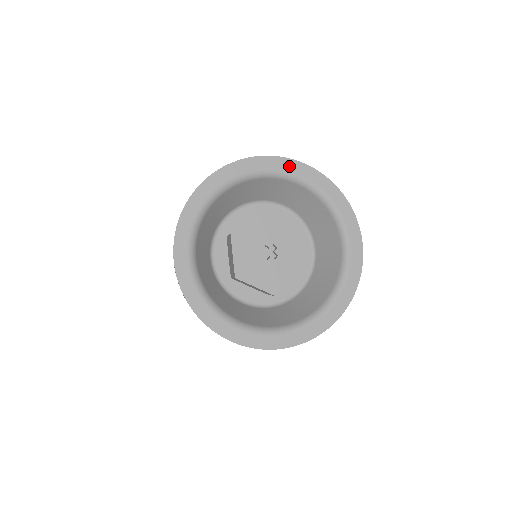
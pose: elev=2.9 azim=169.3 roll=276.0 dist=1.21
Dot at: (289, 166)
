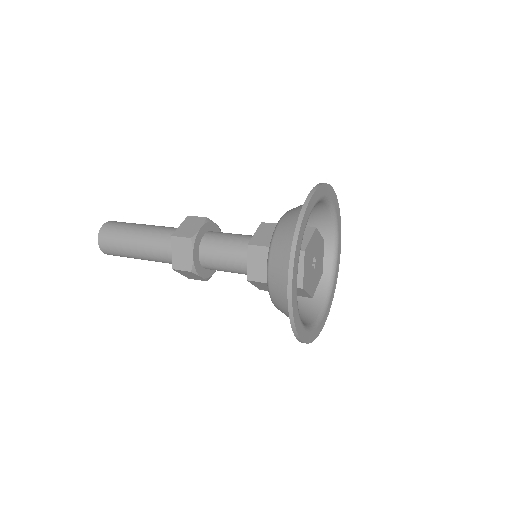
Dot at: (307, 215)
